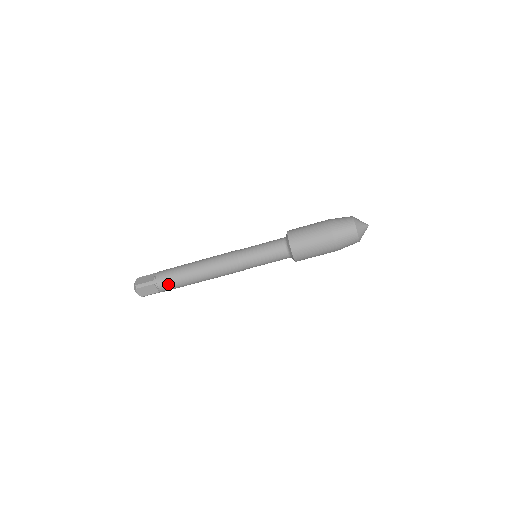
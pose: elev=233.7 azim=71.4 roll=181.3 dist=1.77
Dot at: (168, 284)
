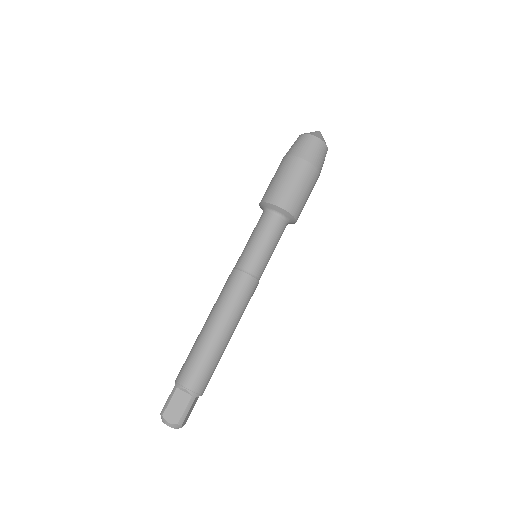
Dot at: (190, 371)
